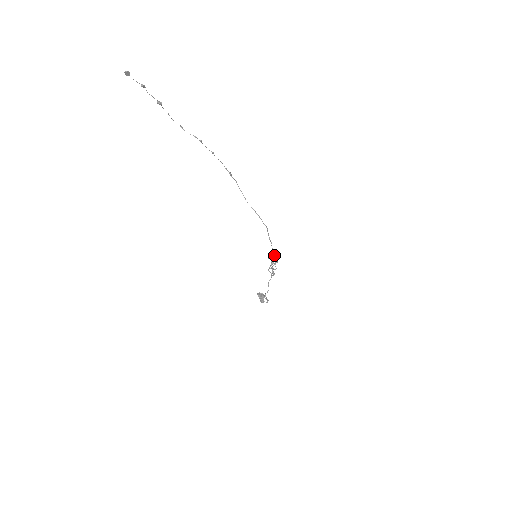
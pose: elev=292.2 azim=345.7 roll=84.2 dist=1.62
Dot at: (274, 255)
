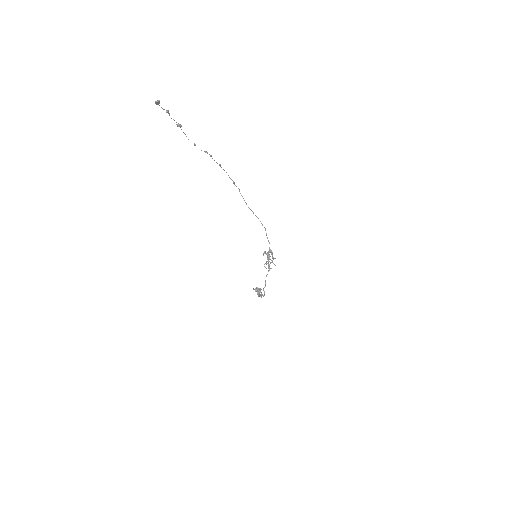
Dot at: (271, 252)
